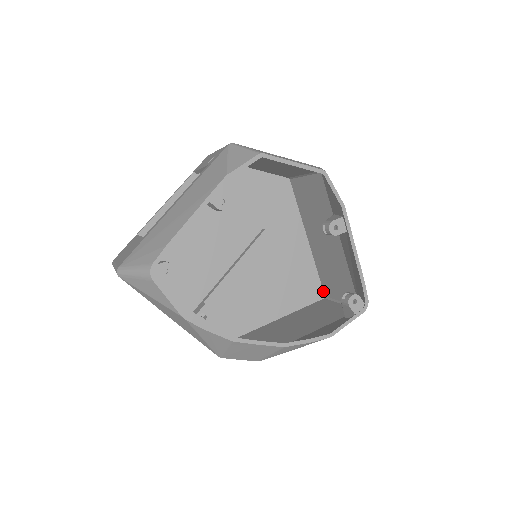
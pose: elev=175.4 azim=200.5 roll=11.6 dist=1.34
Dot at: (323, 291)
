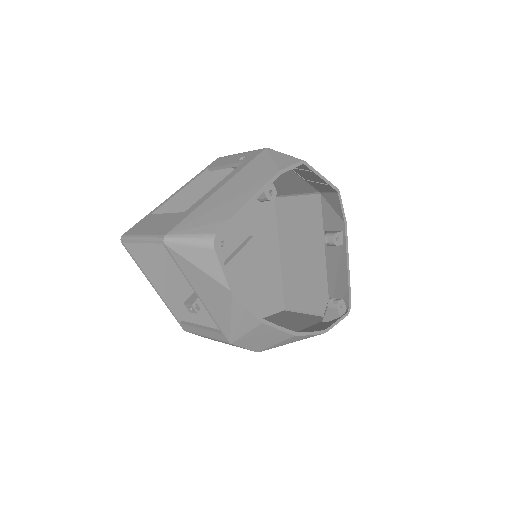
Dot at: (284, 303)
